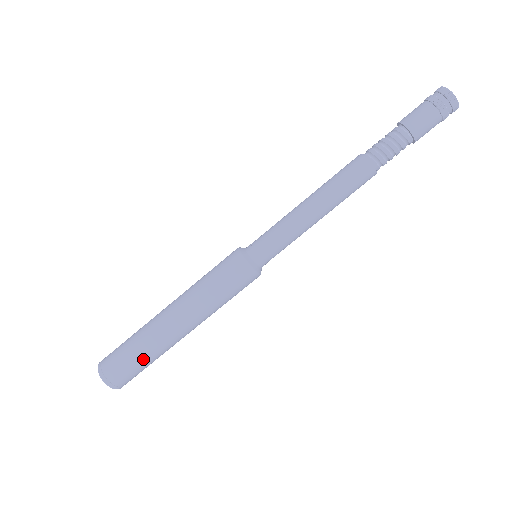
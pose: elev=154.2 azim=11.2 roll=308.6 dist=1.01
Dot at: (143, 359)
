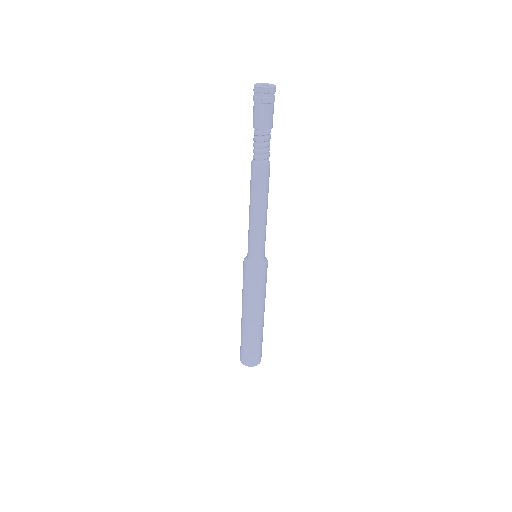
Dot at: (262, 340)
